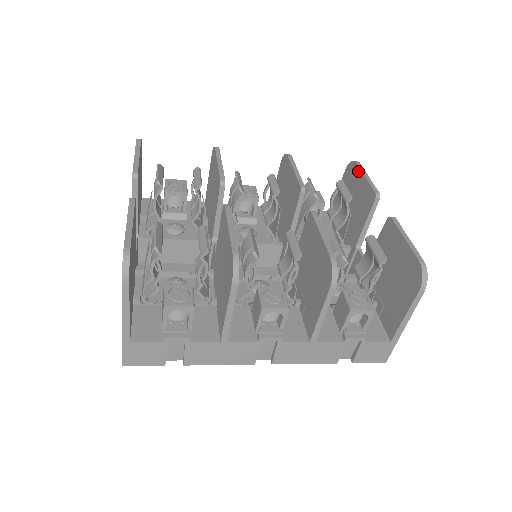
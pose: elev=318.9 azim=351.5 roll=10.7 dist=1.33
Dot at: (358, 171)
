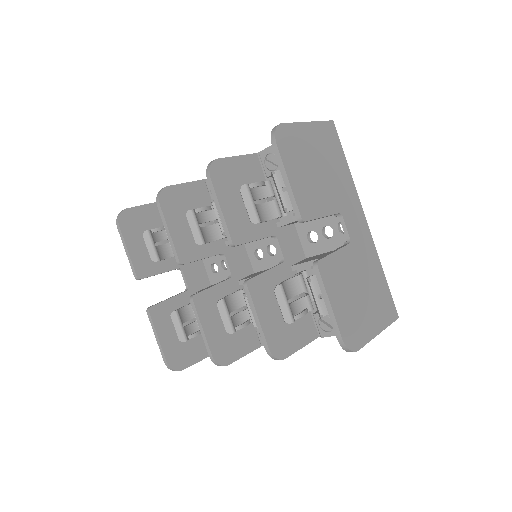
Dot at: (279, 162)
